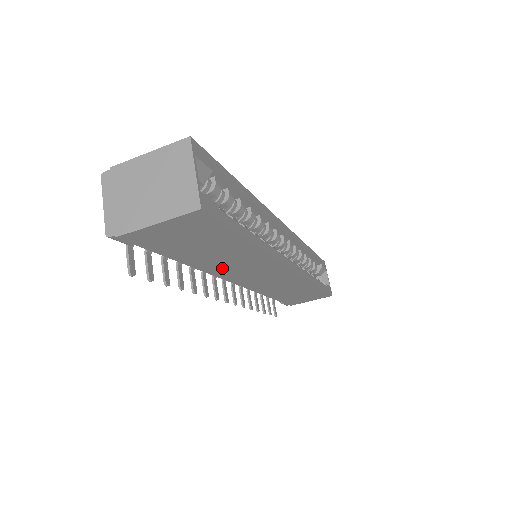
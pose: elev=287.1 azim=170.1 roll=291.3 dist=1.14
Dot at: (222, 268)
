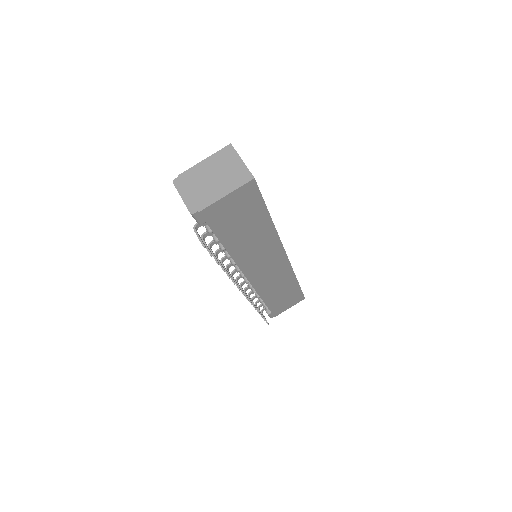
Dot at: (245, 254)
